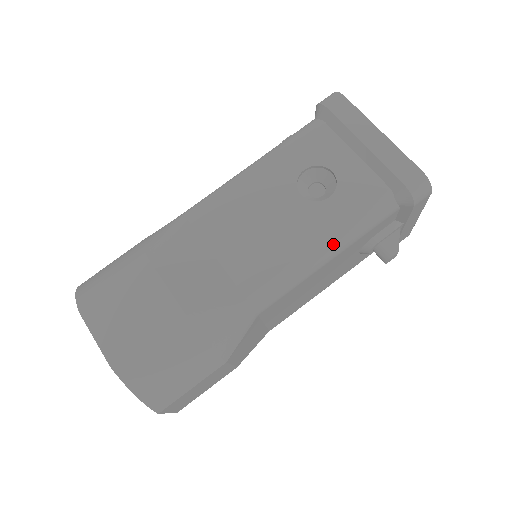
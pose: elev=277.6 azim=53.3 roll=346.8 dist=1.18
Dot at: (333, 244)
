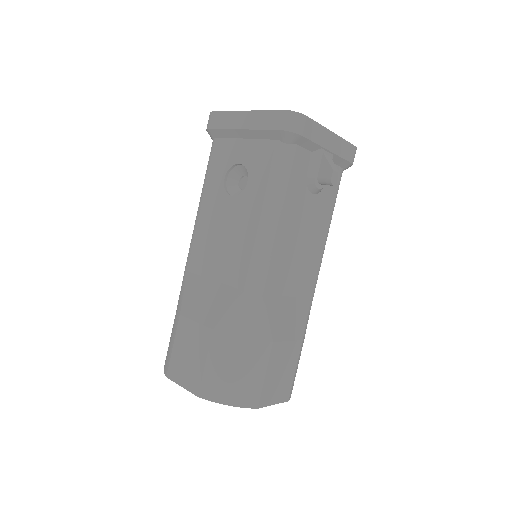
Dot at: (269, 209)
